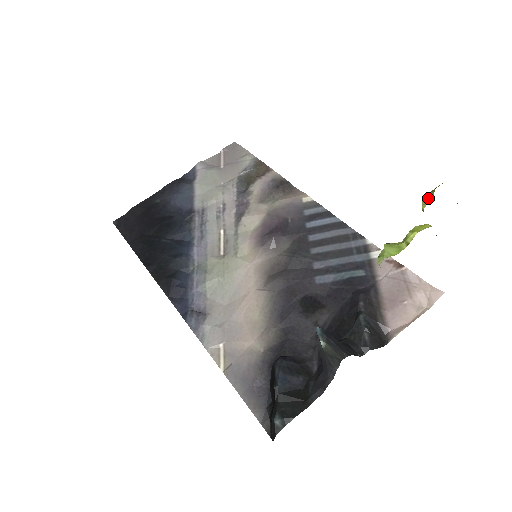
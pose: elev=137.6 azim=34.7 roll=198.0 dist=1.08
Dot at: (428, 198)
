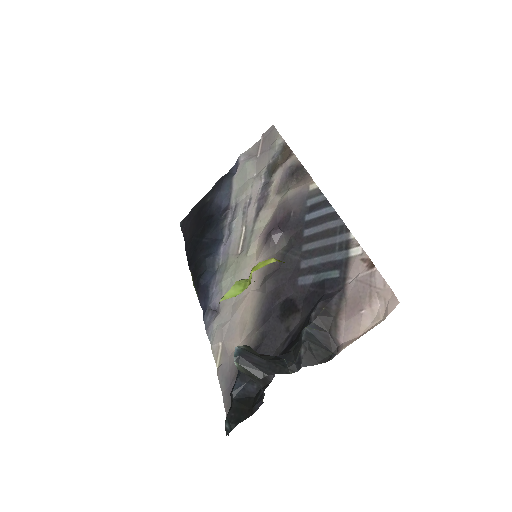
Dot at: occluded
